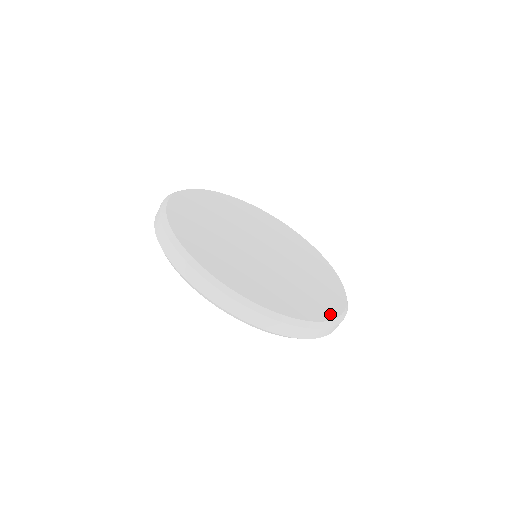
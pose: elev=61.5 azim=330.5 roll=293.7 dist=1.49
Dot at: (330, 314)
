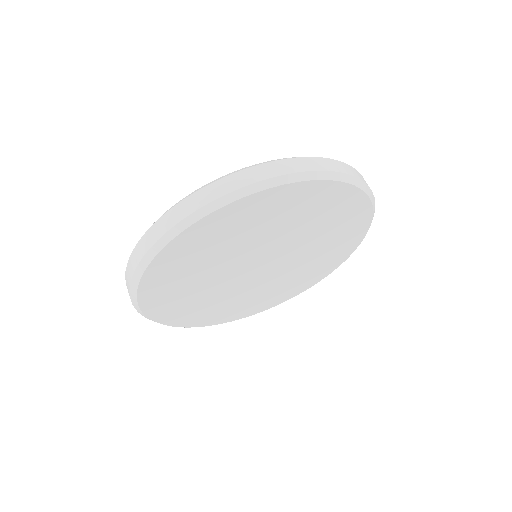
Dot at: occluded
